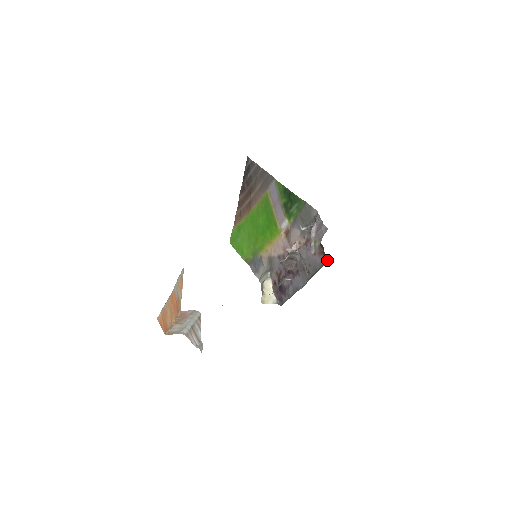
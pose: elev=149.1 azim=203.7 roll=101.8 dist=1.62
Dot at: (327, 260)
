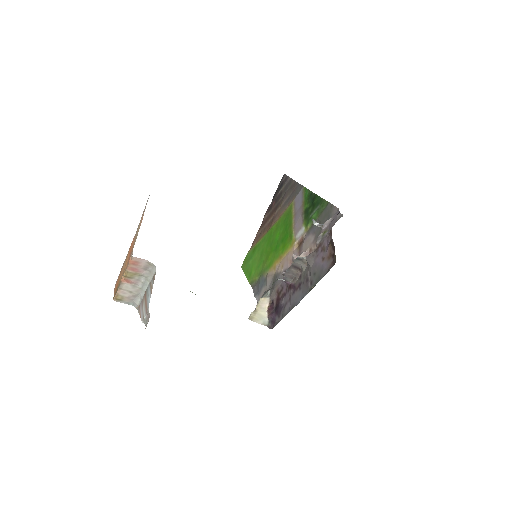
Dot at: (335, 262)
